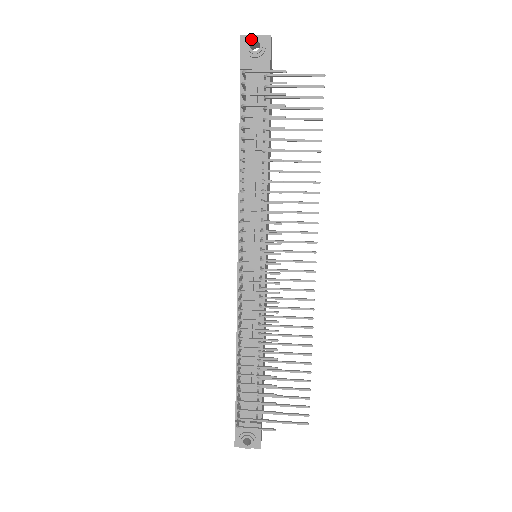
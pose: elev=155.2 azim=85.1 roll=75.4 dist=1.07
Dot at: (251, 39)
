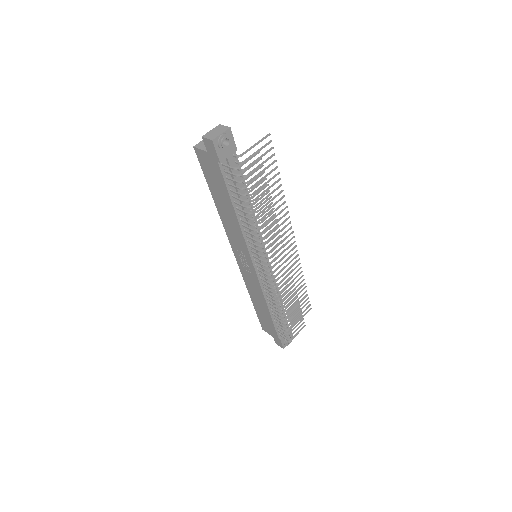
Dot at: (222, 140)
